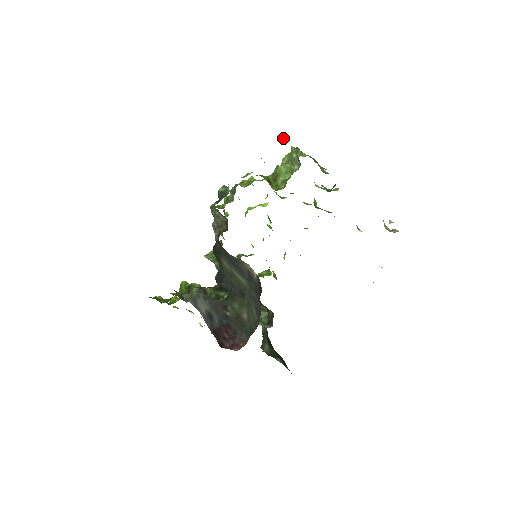
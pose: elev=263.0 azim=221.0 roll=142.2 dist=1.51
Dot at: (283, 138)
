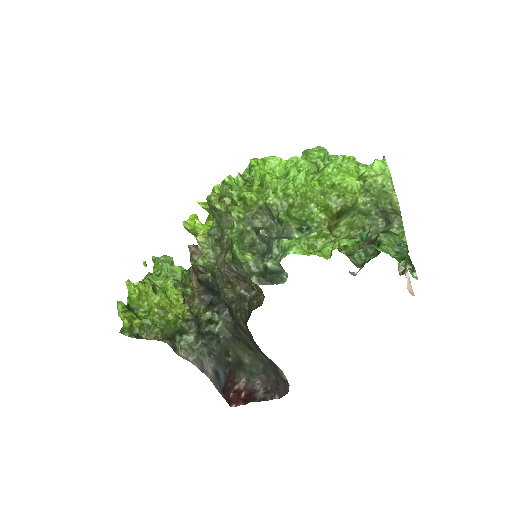
Dot at: (406, 265)
